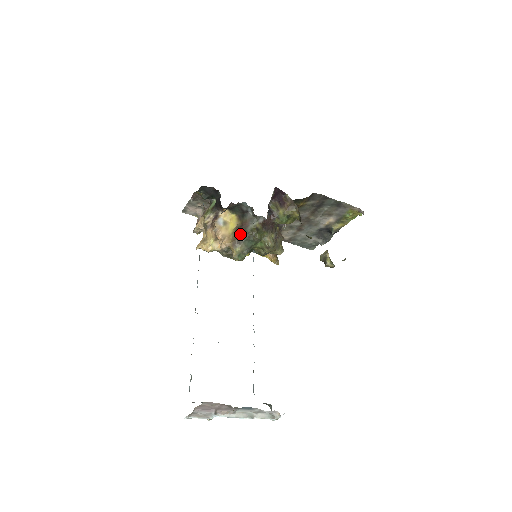
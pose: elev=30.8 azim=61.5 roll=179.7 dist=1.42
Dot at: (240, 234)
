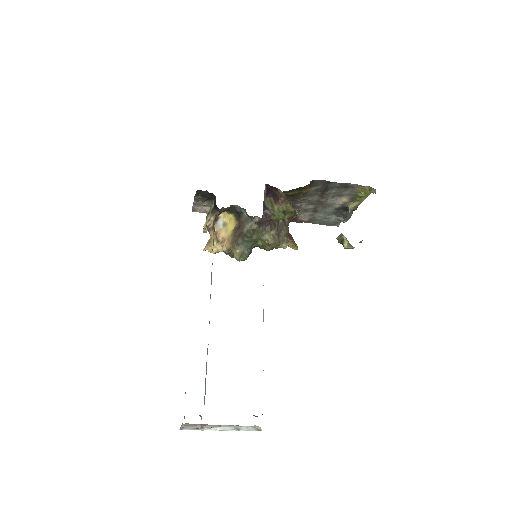
Dot at: (238, 236)
